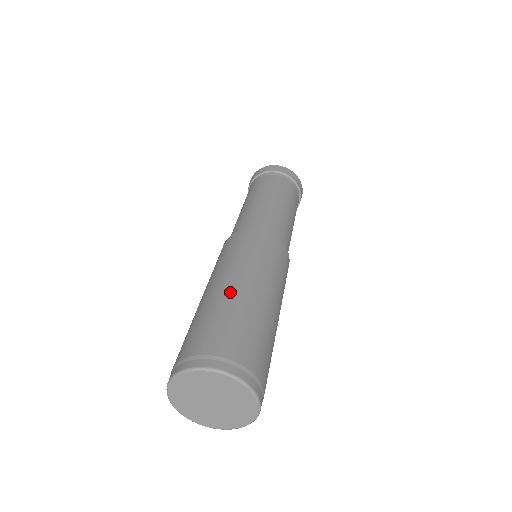
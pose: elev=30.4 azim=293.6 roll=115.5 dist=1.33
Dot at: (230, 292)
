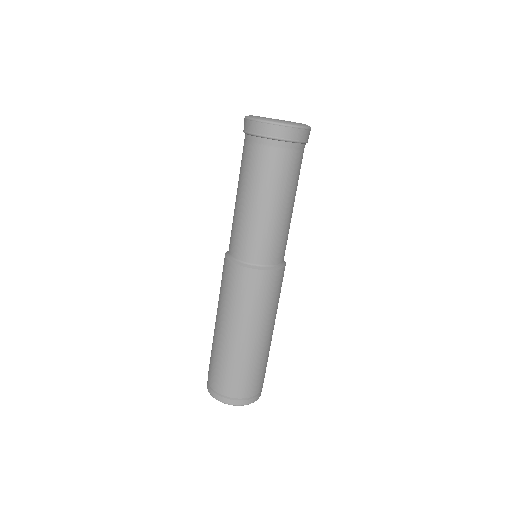
Dot at: (223, 343)
